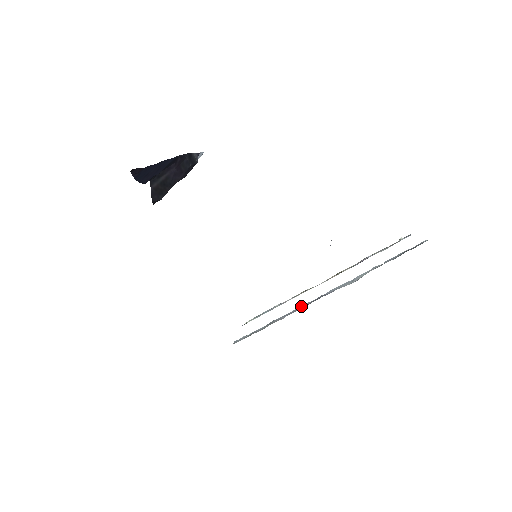
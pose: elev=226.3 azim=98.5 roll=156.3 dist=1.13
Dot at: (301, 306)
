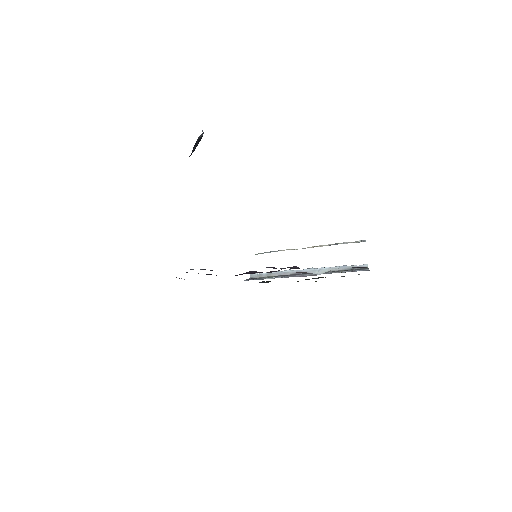
Dot at: (288, 271)
